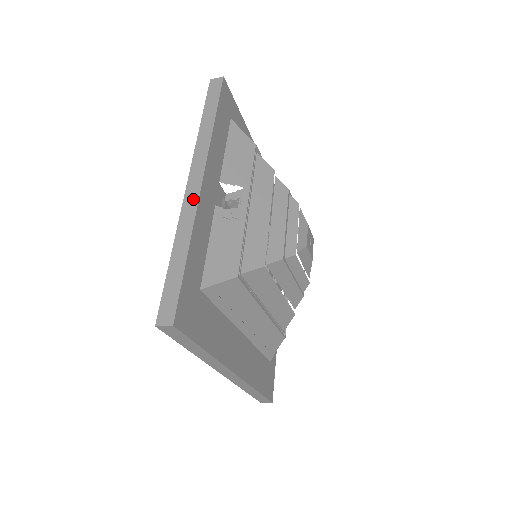
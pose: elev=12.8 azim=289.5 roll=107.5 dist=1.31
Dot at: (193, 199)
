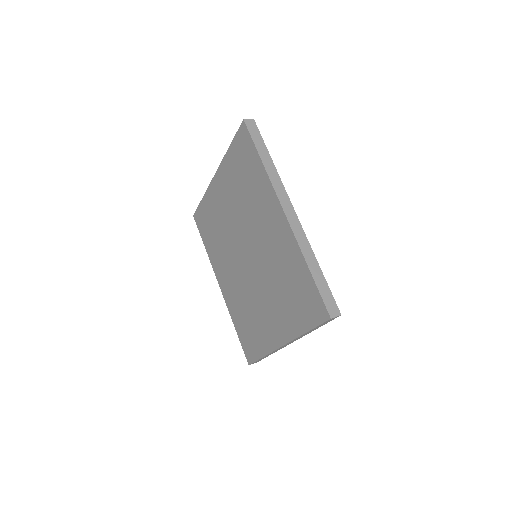
Dot at: (298, 225)
